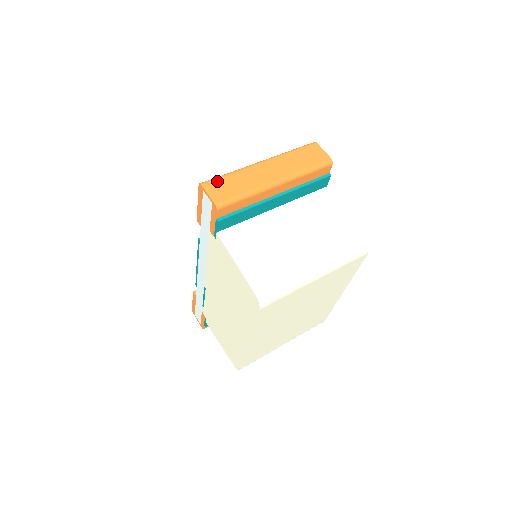
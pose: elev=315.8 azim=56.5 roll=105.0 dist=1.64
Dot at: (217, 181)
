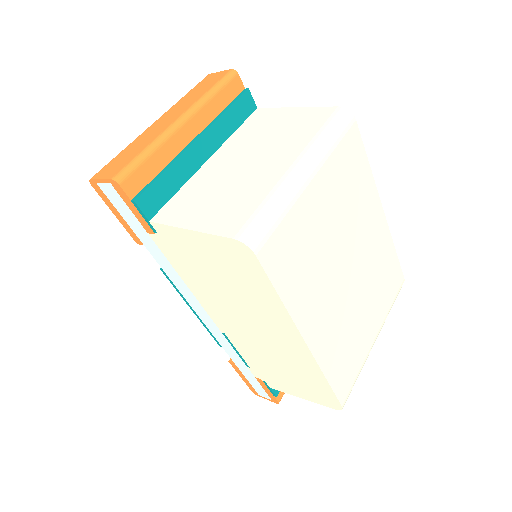
Dot at: (108, 165)
